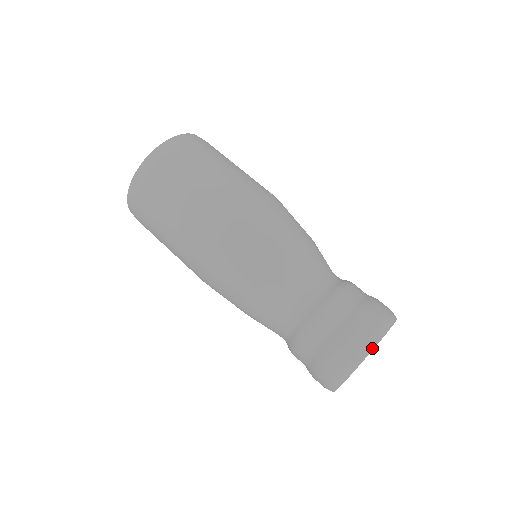
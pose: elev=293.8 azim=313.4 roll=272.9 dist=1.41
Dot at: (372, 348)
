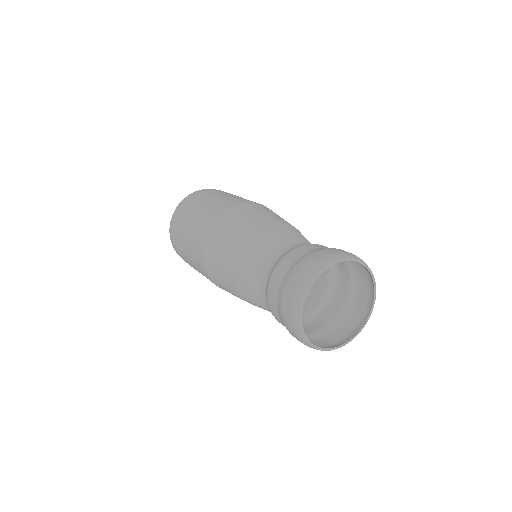
Dot at: (311, 280)
